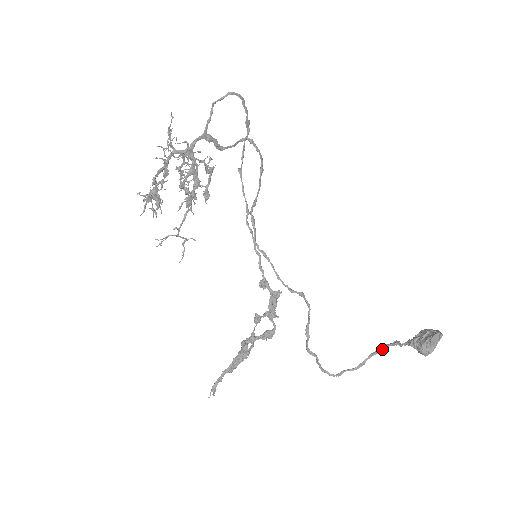
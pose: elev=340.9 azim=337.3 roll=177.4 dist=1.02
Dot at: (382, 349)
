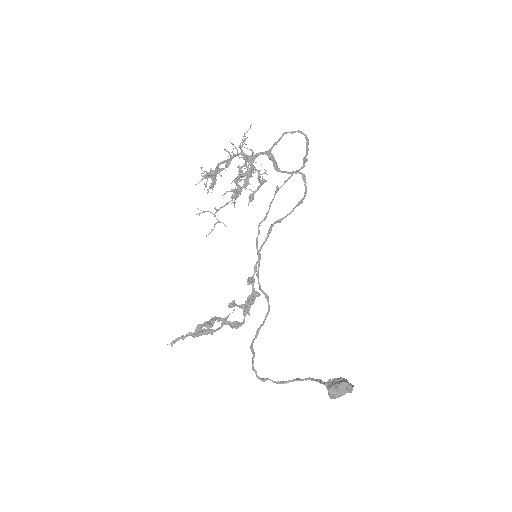
Dot at: occluded
